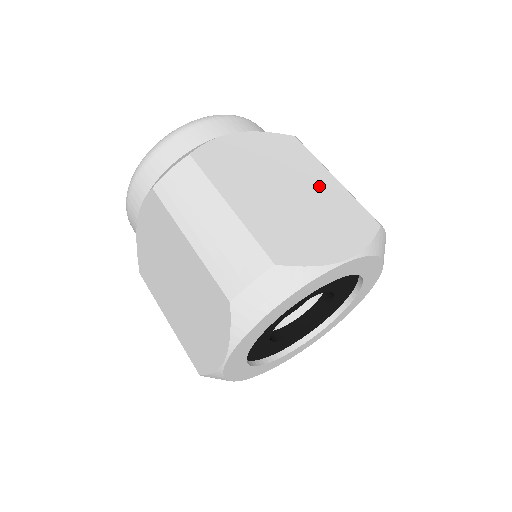
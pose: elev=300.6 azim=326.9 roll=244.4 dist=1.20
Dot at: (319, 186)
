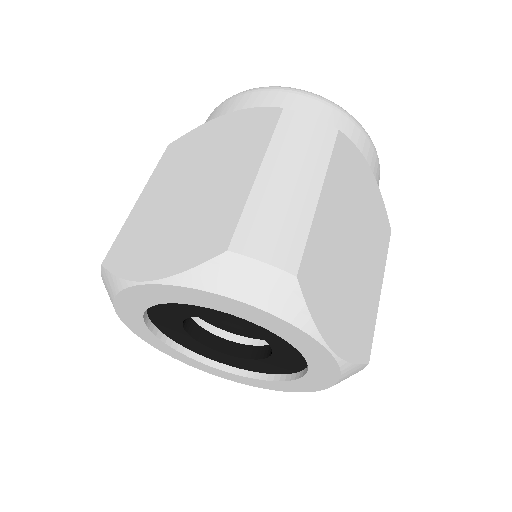
Dot at: (226, 183)
